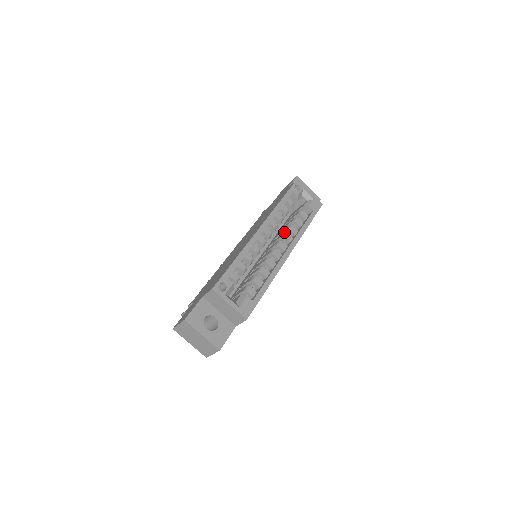
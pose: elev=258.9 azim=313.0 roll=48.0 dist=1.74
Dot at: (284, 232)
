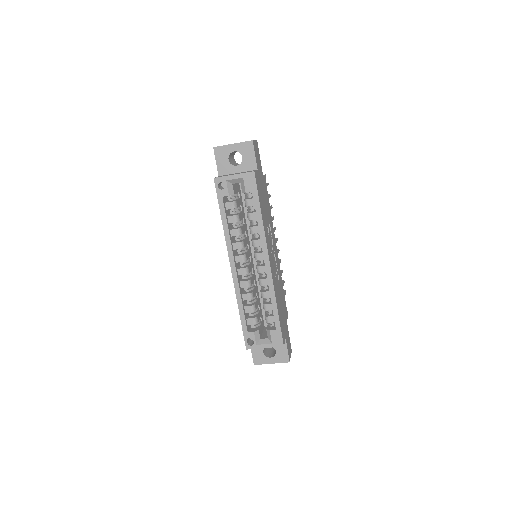
Dot at: occluded
